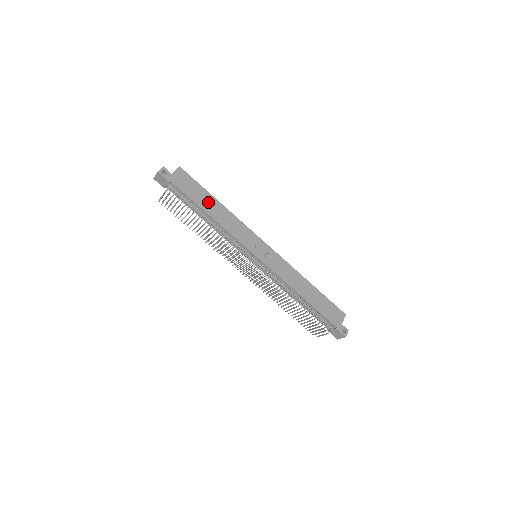
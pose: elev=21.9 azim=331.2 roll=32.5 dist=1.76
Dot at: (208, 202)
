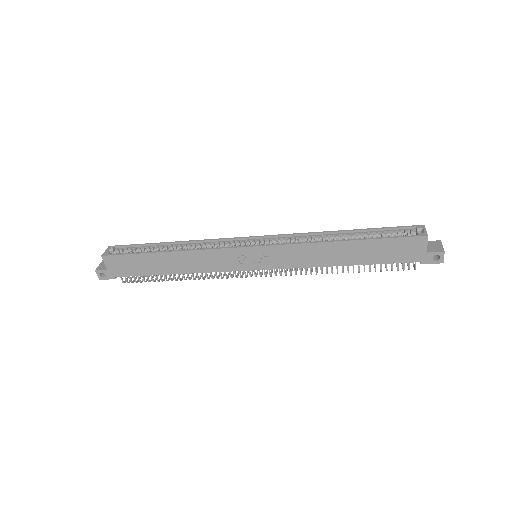
Dot at: (158, 263)
